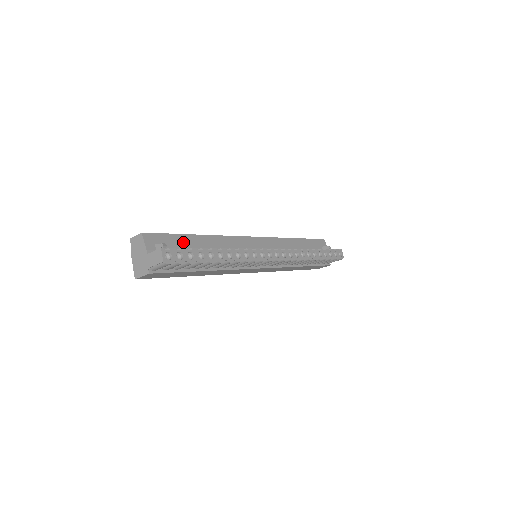
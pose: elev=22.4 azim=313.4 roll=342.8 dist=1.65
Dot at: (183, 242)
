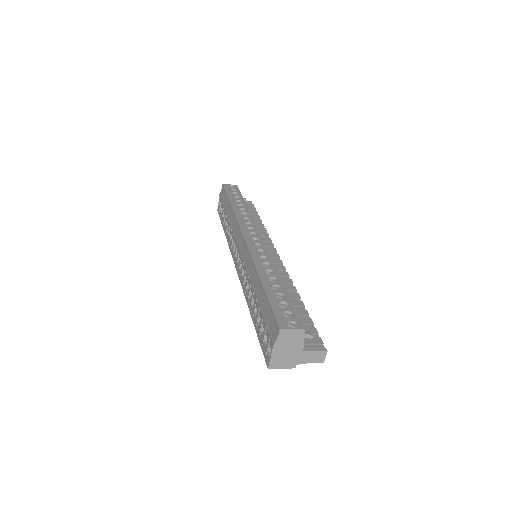
Dot at: occluded
